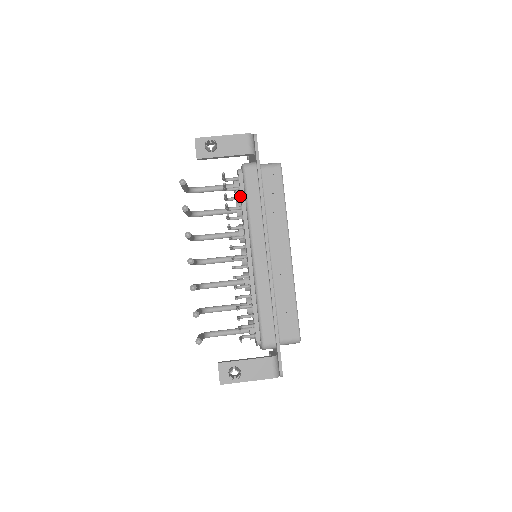
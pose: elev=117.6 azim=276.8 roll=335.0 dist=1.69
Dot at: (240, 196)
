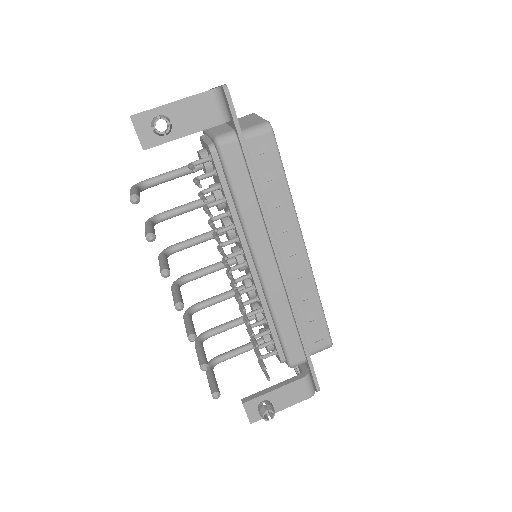
Dot at: (219, 185)
